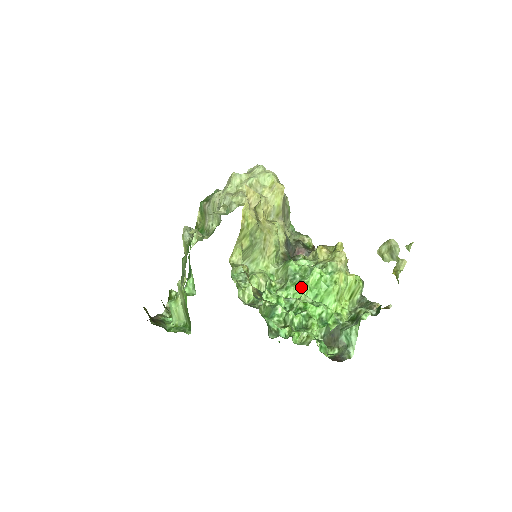
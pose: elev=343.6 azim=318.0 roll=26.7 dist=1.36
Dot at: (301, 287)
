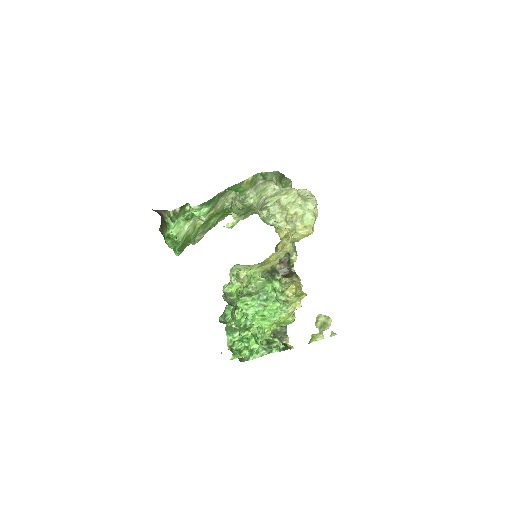
Dot at: (261, 306)
